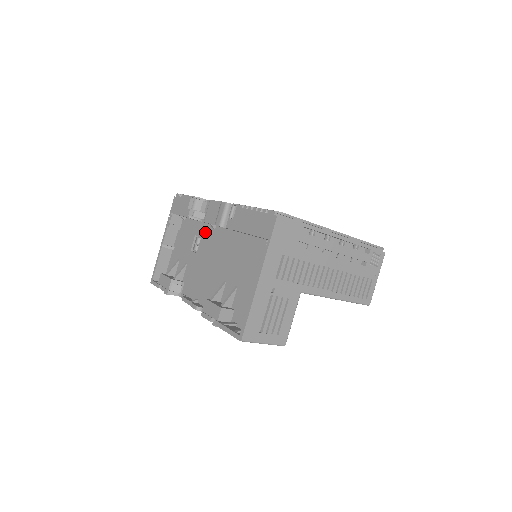
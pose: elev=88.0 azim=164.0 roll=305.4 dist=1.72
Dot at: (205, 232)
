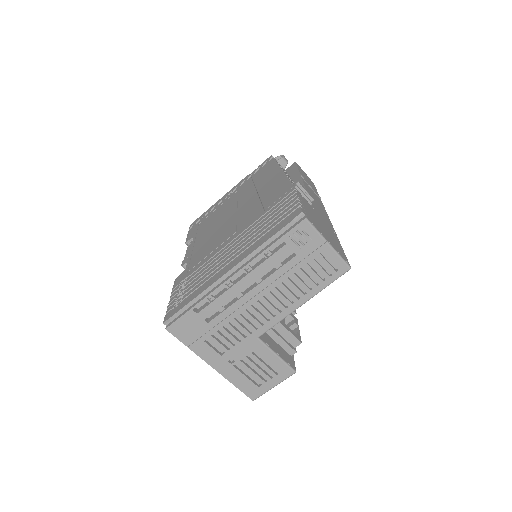
Dot at: occluded
